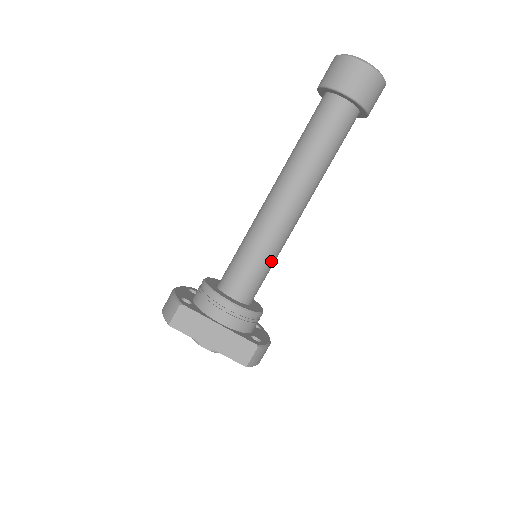
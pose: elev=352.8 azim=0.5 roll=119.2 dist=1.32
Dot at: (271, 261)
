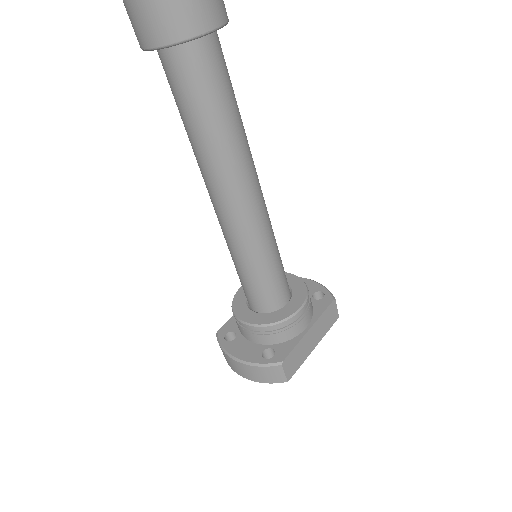
Dot at: occluded
